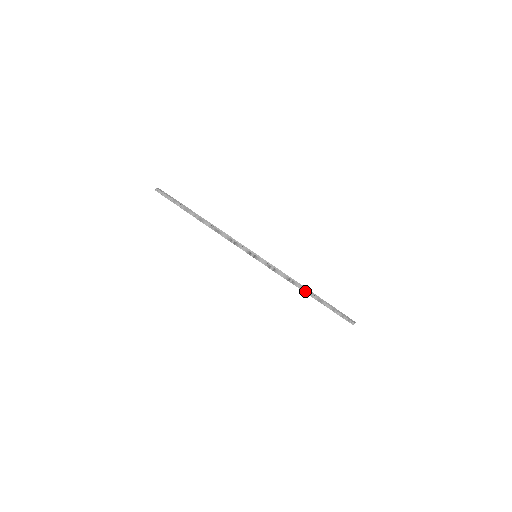
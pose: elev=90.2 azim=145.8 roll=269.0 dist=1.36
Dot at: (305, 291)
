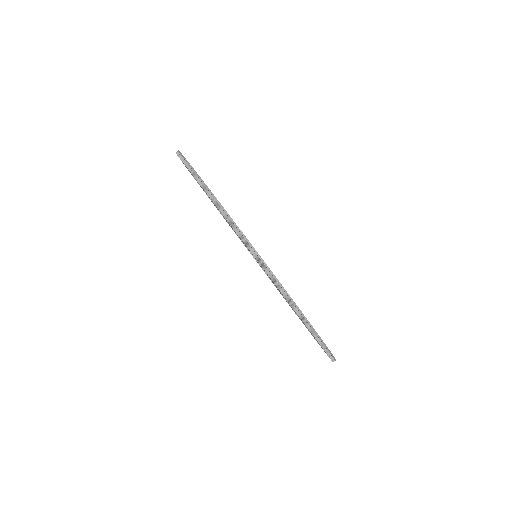
Dot at: (243, 239)
